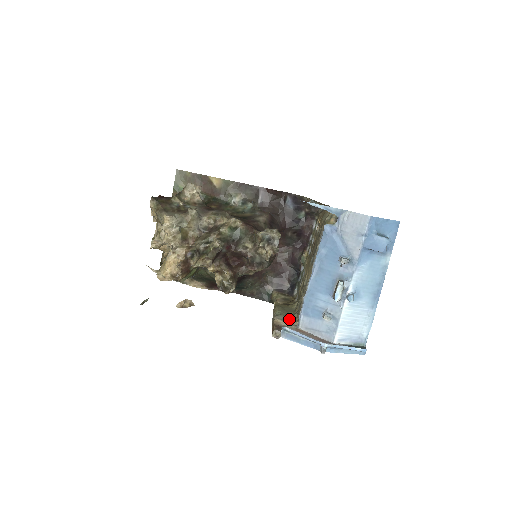
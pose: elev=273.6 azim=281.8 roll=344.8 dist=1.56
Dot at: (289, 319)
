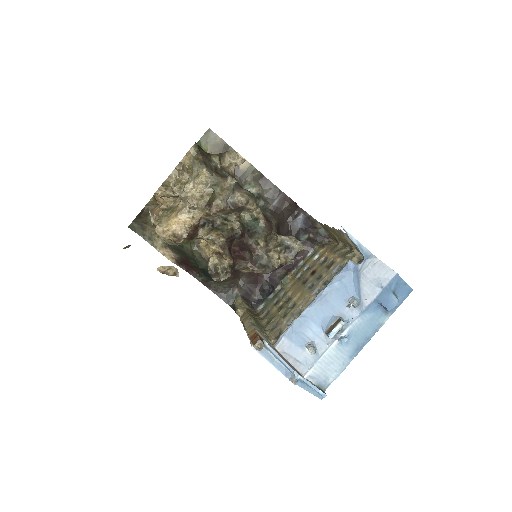
Dot at: (264, 334)
